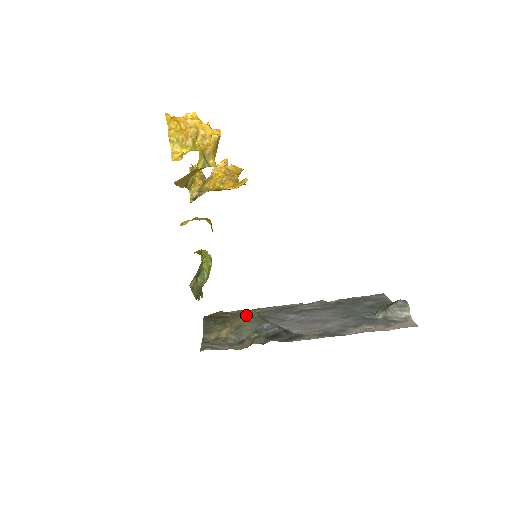
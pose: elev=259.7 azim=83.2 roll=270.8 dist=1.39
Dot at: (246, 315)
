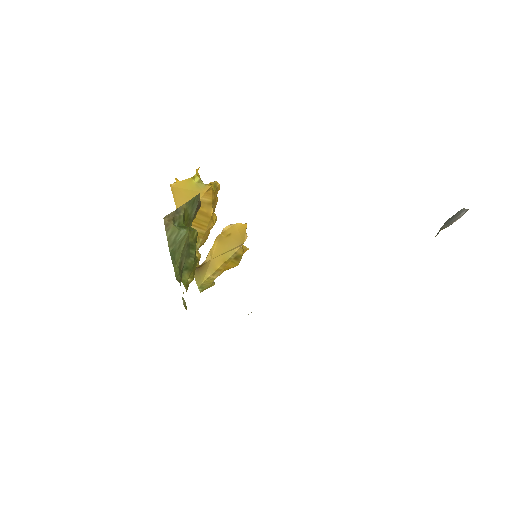
Dot at: occluded
